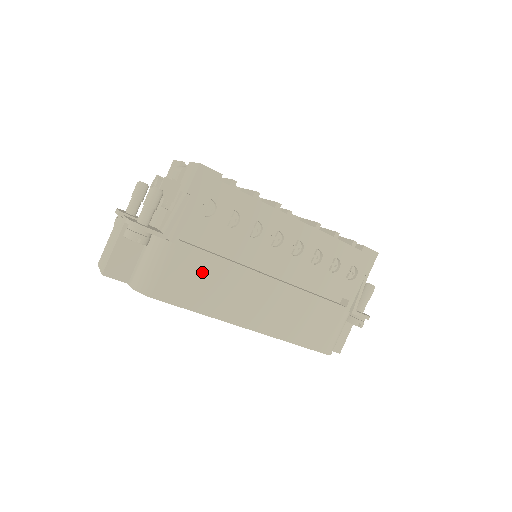
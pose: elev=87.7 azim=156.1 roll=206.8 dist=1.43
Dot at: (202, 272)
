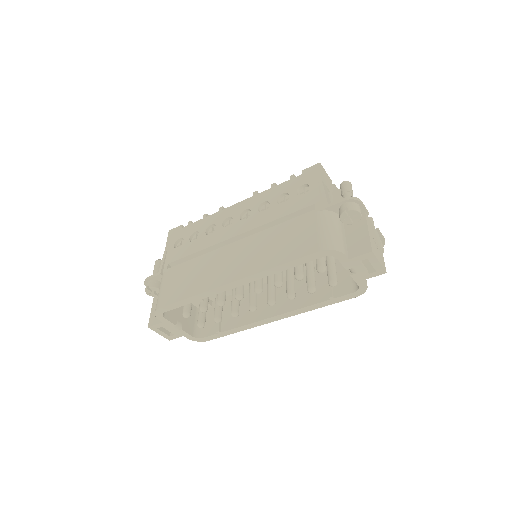
Dot at: (185, 274)
